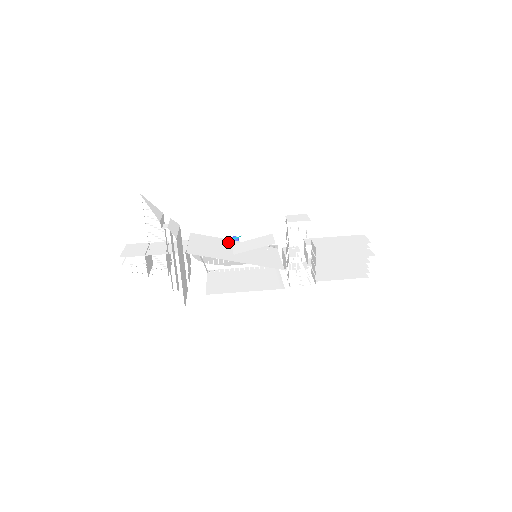
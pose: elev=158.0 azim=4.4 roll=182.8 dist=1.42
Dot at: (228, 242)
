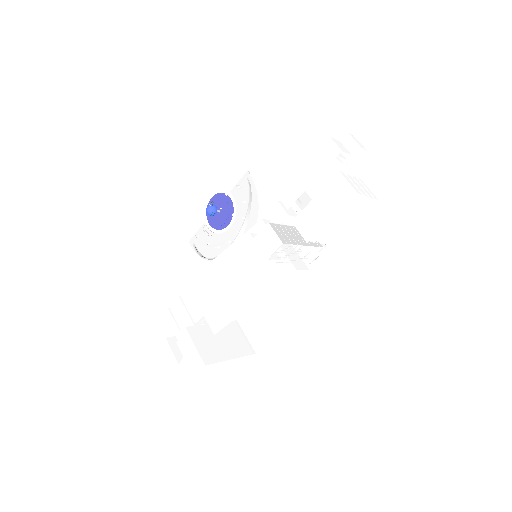
Dot at: (222, 264)
